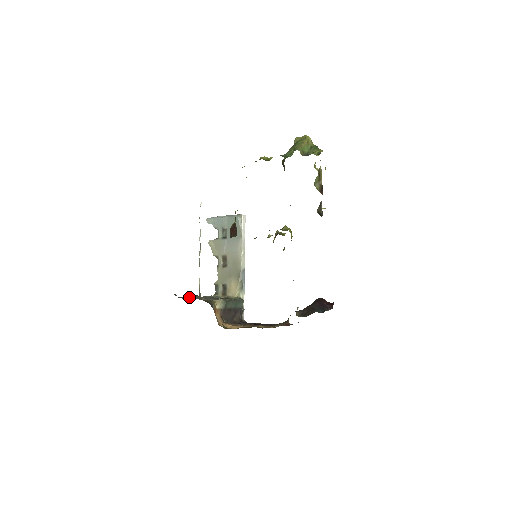
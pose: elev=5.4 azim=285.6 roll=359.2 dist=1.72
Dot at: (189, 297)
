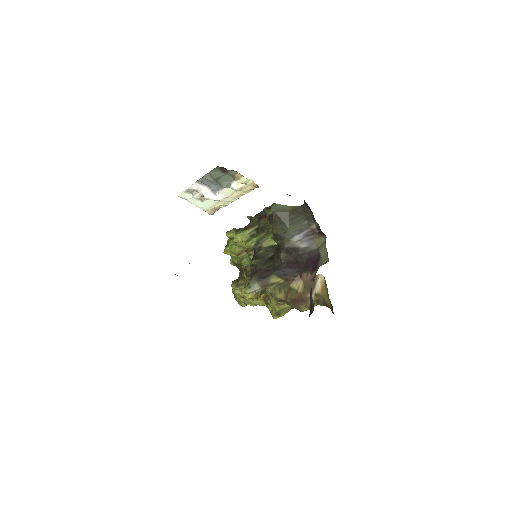
Dot at: occluded
